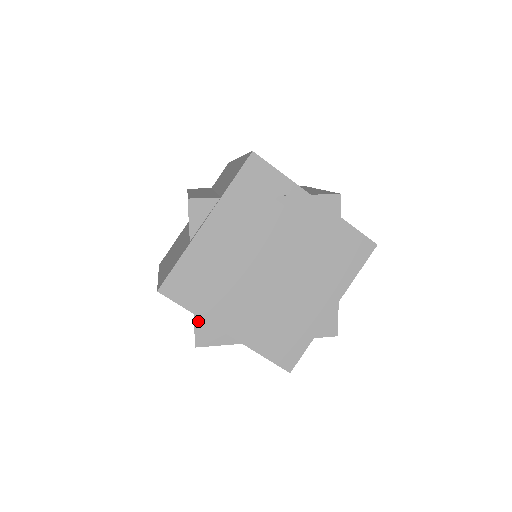
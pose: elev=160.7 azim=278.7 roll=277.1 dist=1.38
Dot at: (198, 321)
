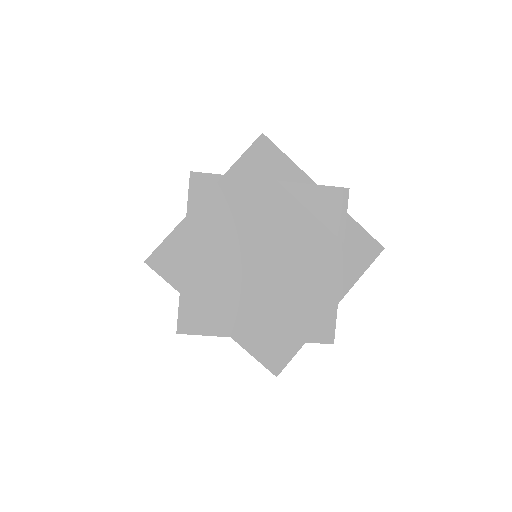
Dot at: (183, 304)
